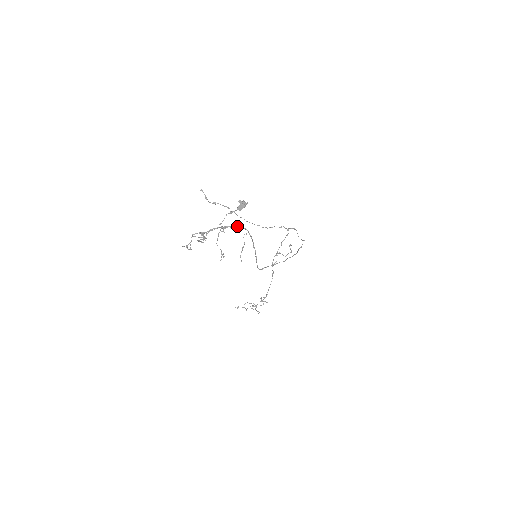
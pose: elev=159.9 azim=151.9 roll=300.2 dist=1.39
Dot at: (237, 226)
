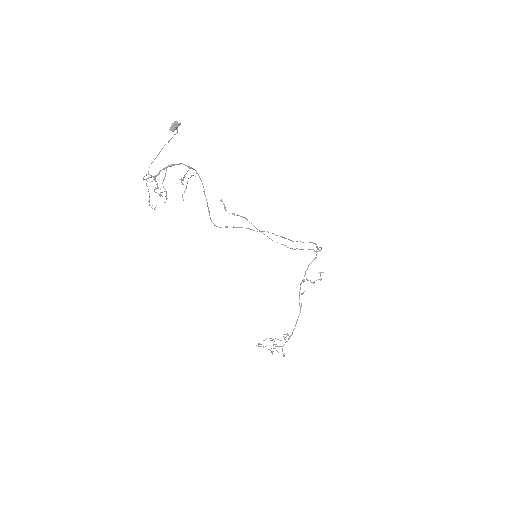
Dot at: occluded
